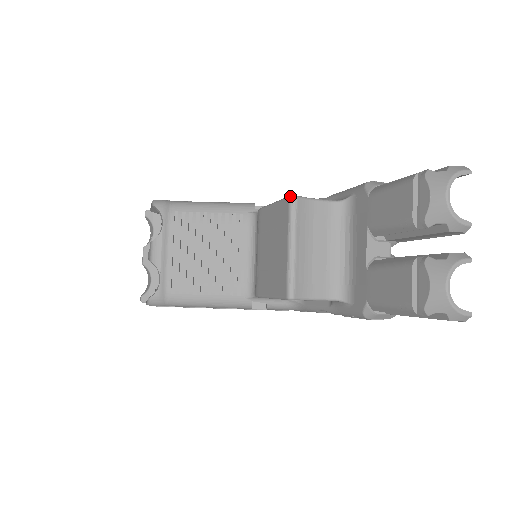
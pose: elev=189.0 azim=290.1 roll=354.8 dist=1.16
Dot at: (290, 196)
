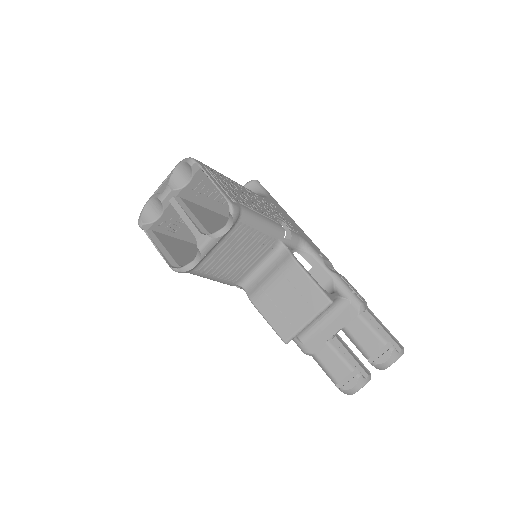
Dot at: (331, 301)
